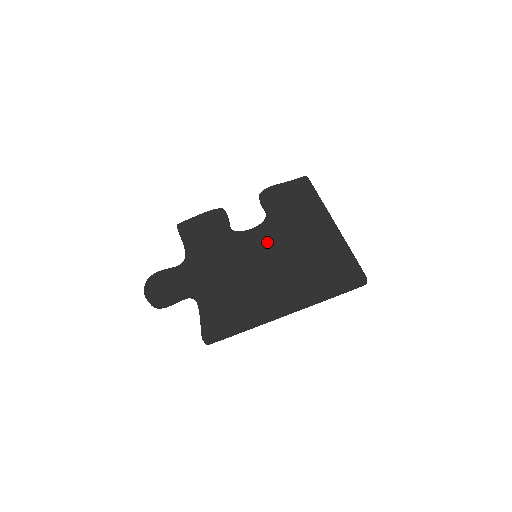
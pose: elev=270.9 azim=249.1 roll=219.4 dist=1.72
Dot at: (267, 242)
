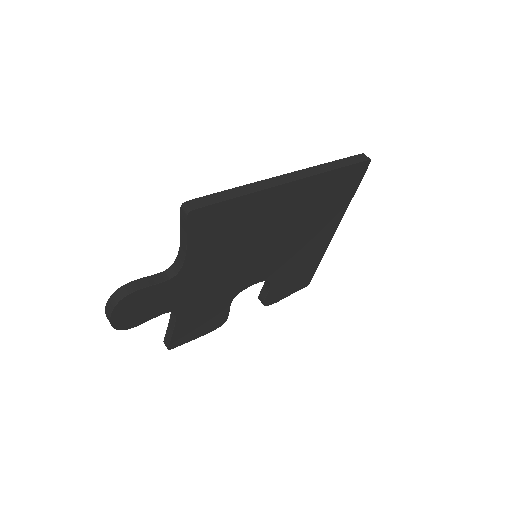
Dot at: occluded
